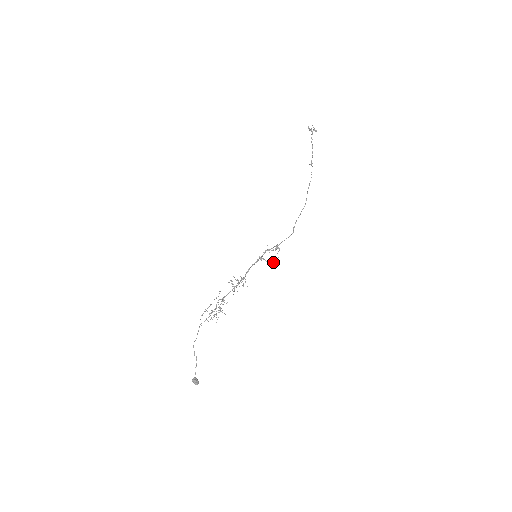
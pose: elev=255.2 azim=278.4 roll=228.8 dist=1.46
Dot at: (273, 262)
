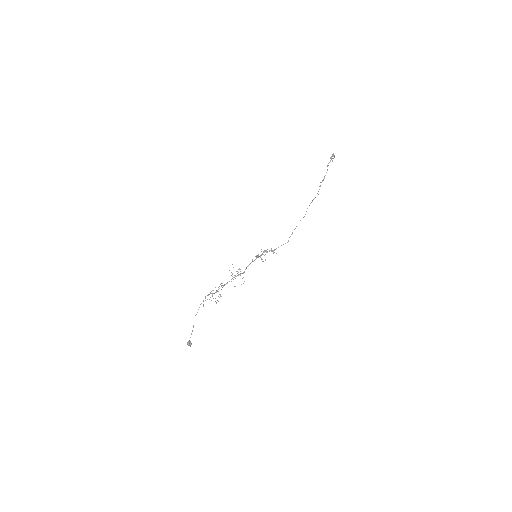
Dot at: (265, 260)
